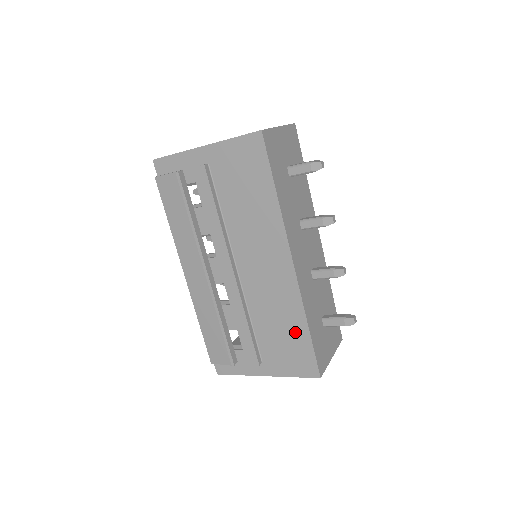
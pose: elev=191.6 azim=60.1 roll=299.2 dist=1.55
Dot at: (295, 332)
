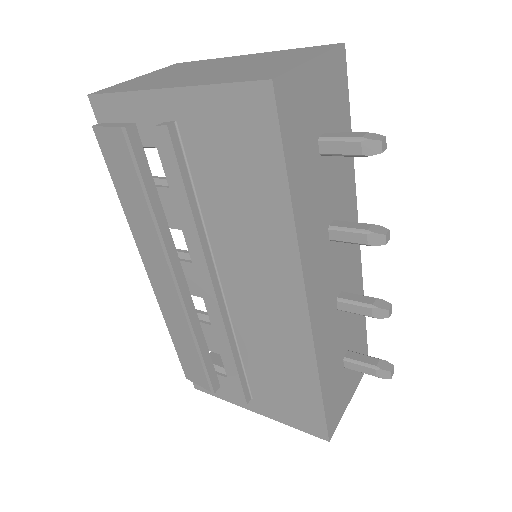
Dot at: (300, 385)
